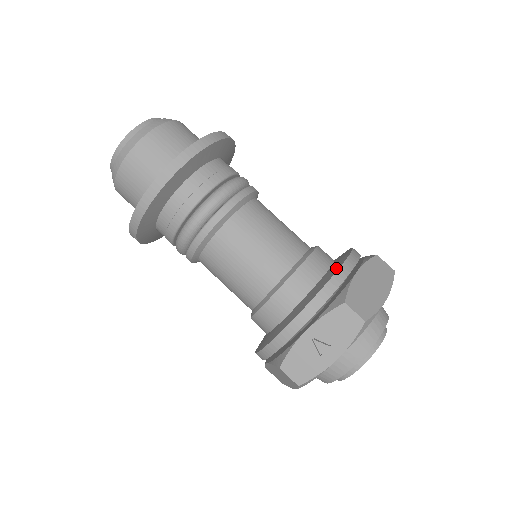
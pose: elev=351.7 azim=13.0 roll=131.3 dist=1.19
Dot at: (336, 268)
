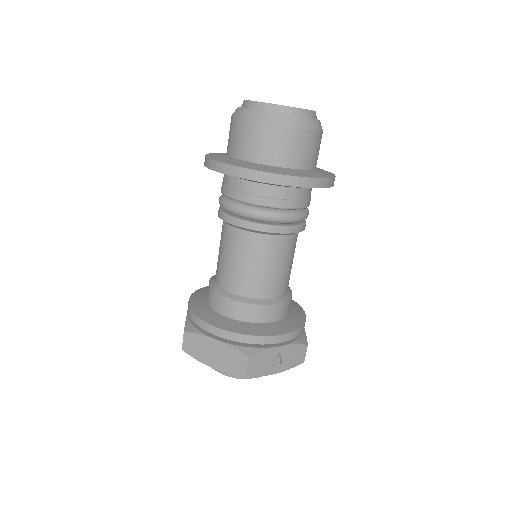
Dot at: (302, 314)
